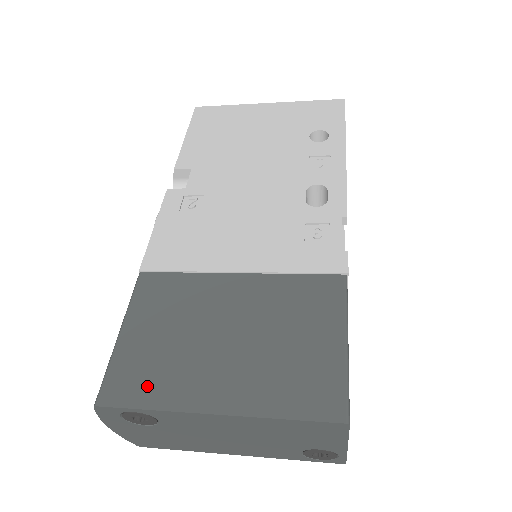
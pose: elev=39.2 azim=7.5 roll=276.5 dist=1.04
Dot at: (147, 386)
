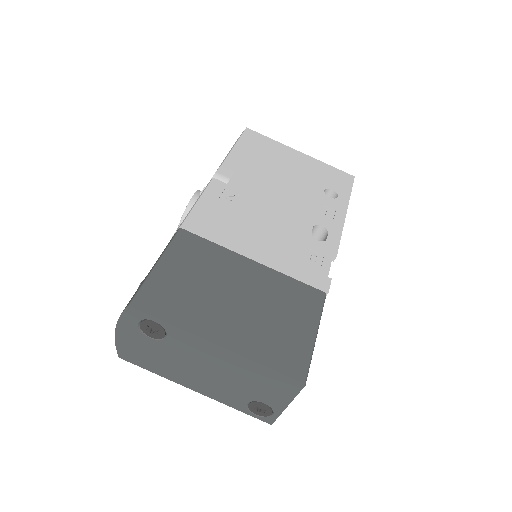
Dot at: (172, 308)
